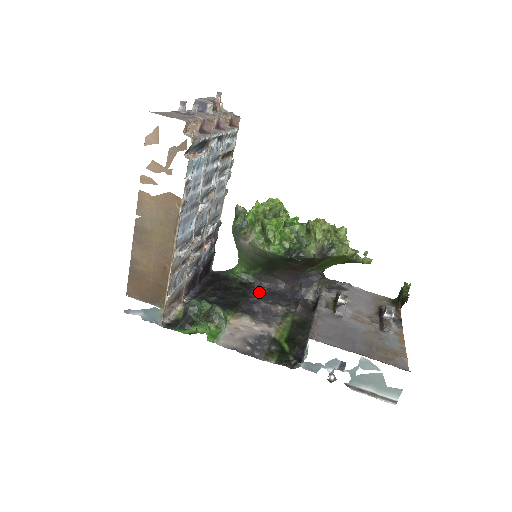
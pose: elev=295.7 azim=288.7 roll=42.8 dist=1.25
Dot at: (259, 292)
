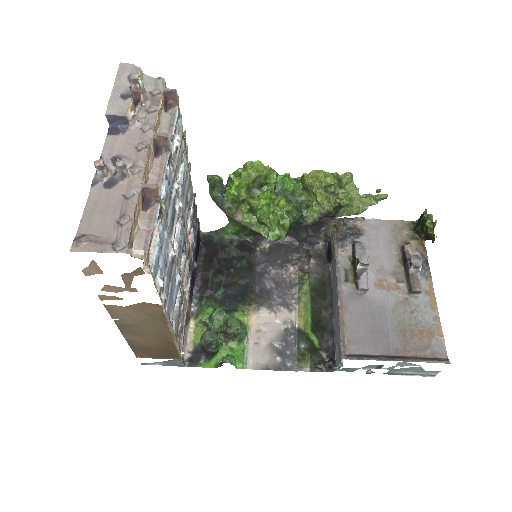
Dot at: (263, 249)
